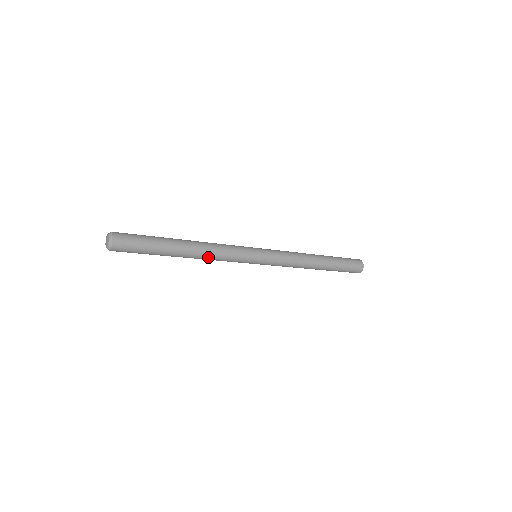
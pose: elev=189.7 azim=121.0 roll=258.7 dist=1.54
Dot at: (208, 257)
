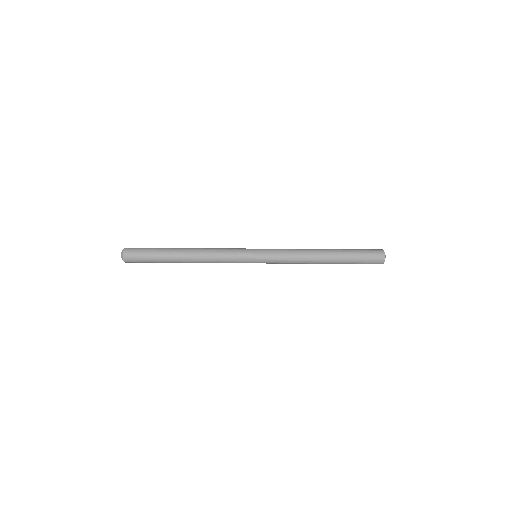
Dot at: (206, 261)
